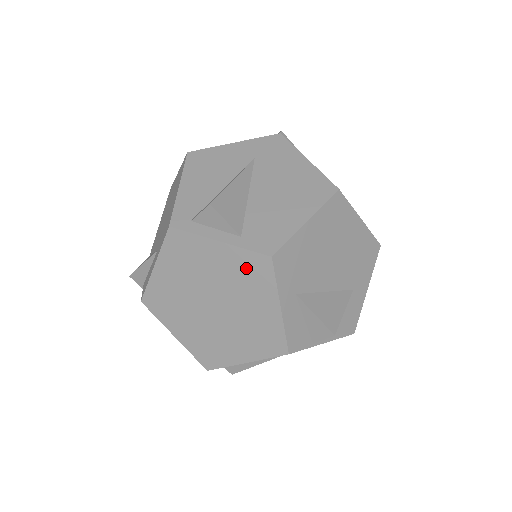
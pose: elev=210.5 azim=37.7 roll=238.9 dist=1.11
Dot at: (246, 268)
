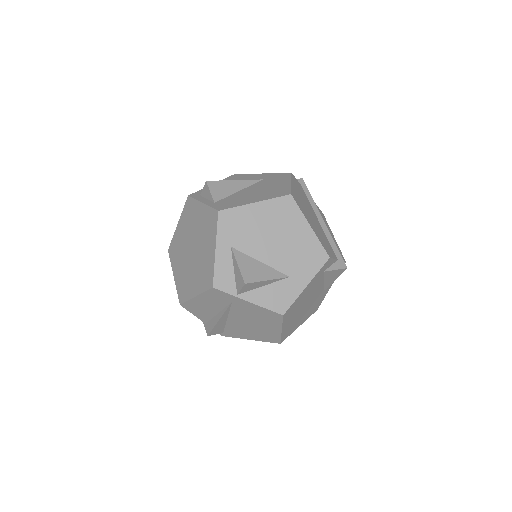
Dot at: (208, 220)
